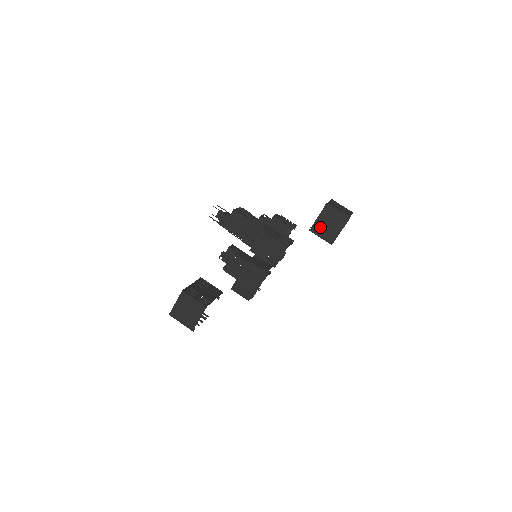
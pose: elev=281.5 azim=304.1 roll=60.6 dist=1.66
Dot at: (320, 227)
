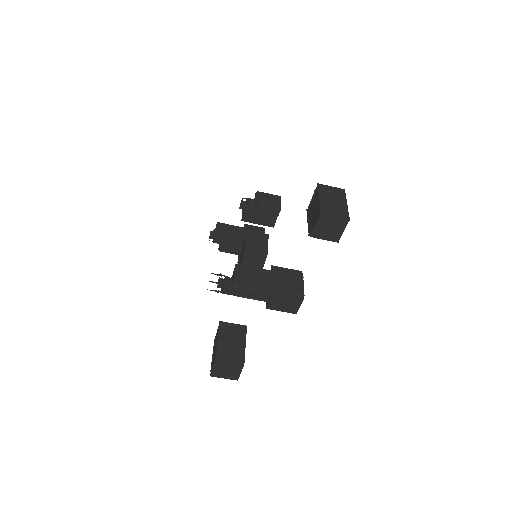
Dot at: (320, 234)
